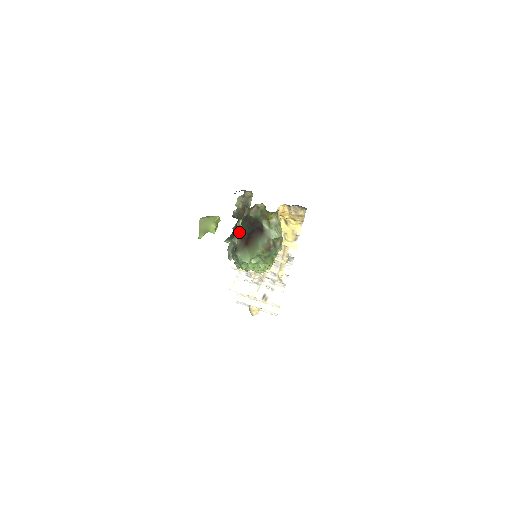
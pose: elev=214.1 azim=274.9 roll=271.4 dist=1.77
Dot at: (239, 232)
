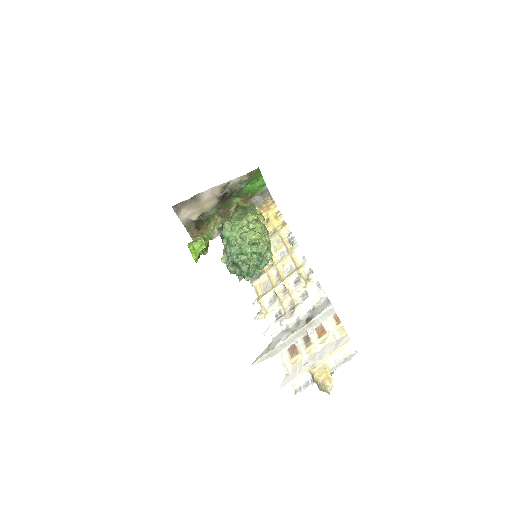
Dot at: occluded
